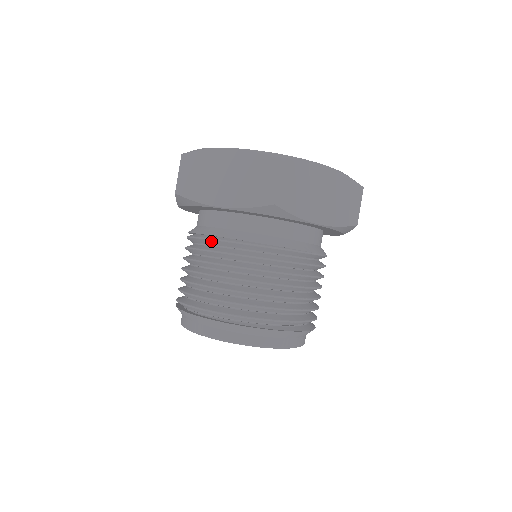
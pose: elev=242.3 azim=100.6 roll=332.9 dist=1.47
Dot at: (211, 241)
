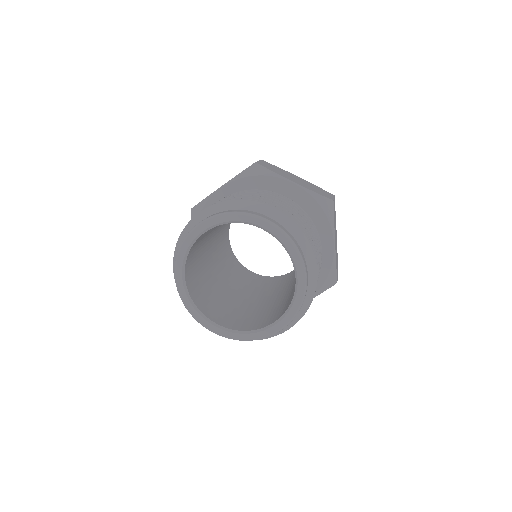
Dot at: occluded
